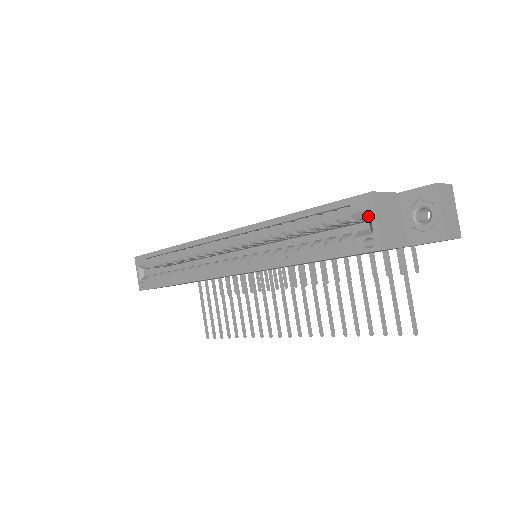
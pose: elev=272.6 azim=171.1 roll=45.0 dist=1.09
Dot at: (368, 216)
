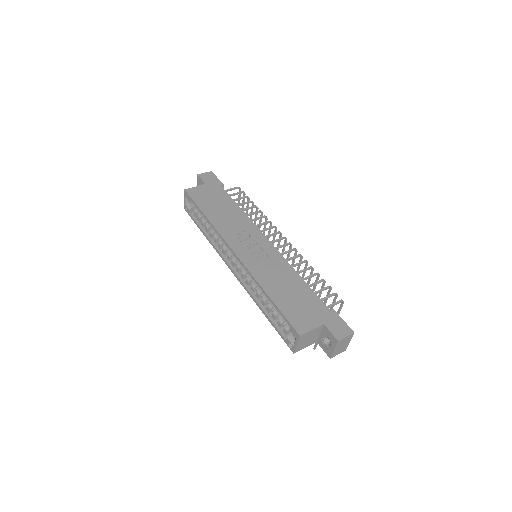
Dot at: occluded
